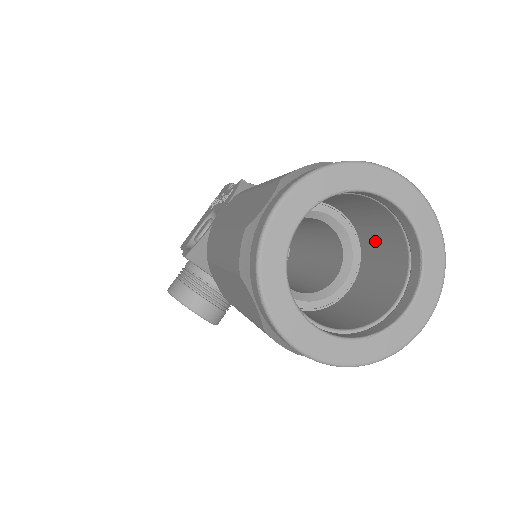
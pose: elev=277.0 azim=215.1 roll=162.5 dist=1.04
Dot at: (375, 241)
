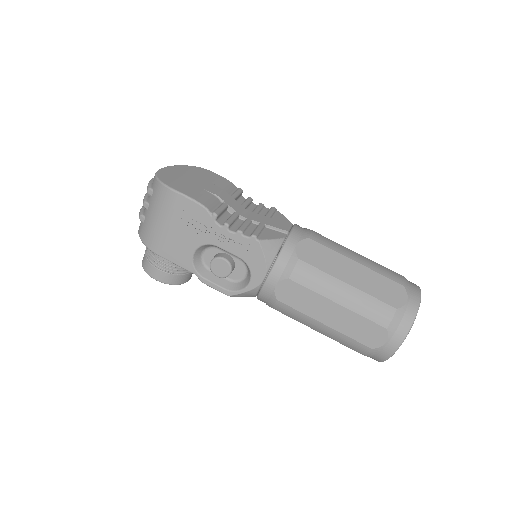
Dot at: occluded
